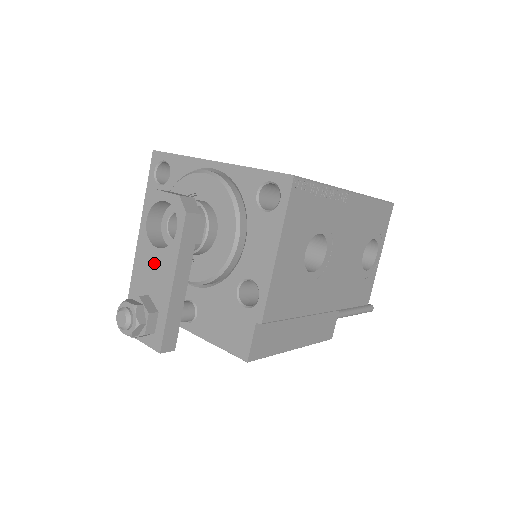
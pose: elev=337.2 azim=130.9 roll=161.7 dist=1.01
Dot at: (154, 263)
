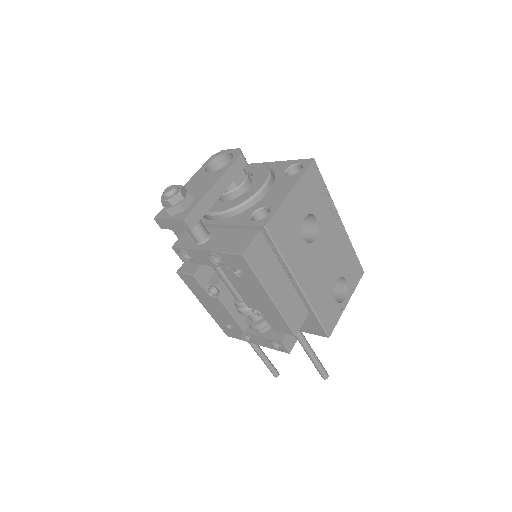
Dot at: (204, 179)
